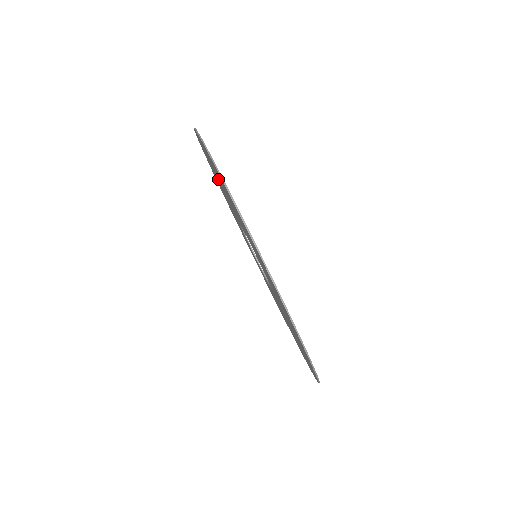
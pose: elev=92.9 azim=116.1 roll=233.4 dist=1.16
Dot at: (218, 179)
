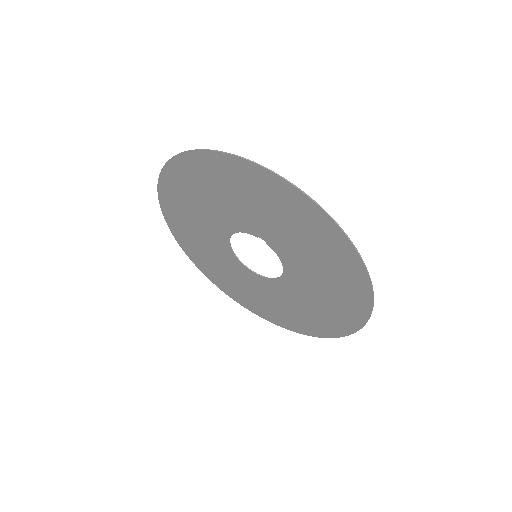
Dot at: (201, 244)
